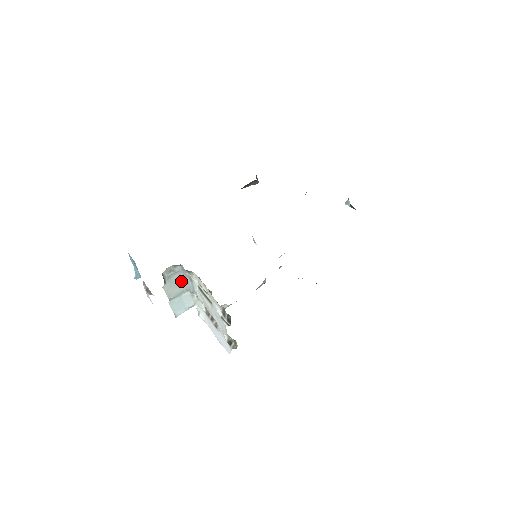
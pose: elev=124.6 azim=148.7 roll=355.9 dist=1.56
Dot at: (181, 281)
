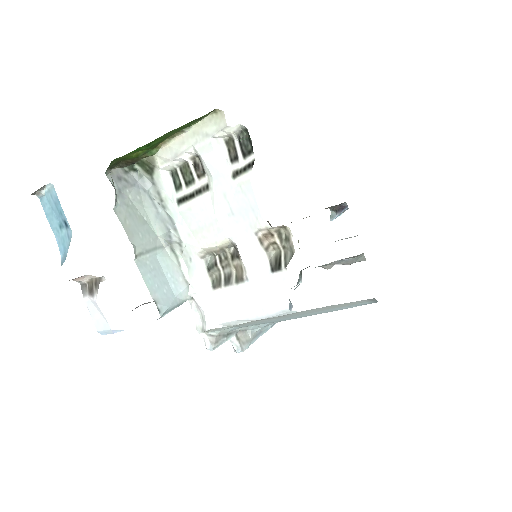
Dot at: (145, 213)
